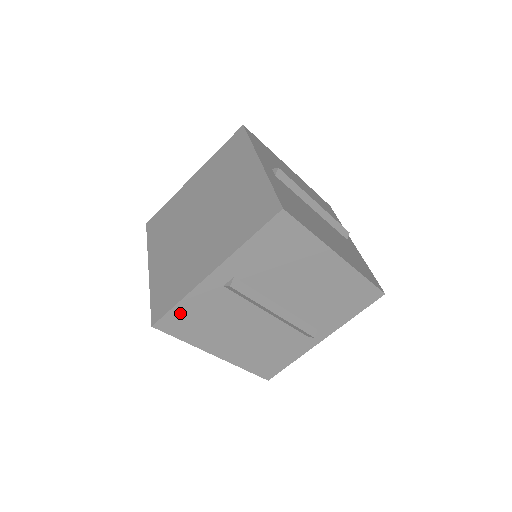
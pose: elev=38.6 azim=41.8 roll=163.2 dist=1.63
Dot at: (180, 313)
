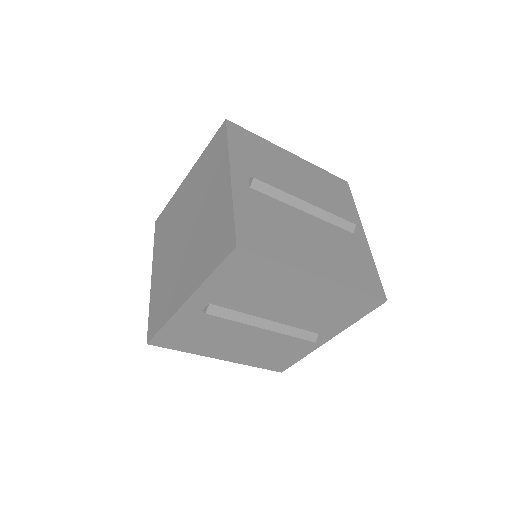
Dot at: (169, 333)
